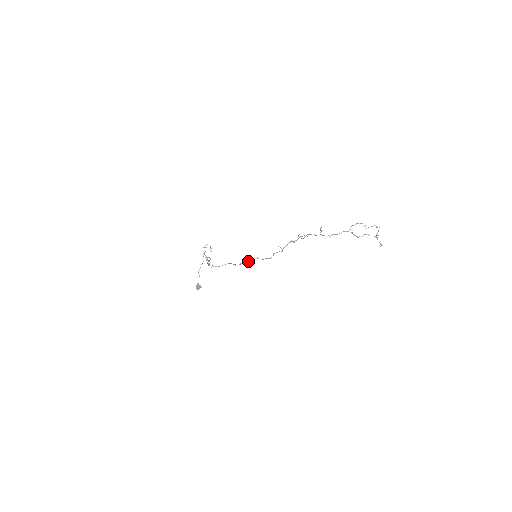
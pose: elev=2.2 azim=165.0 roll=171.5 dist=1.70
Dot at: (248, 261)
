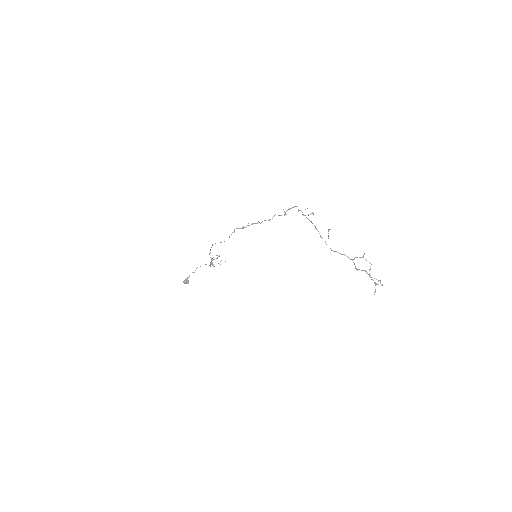
Dot at: (248, 225)
